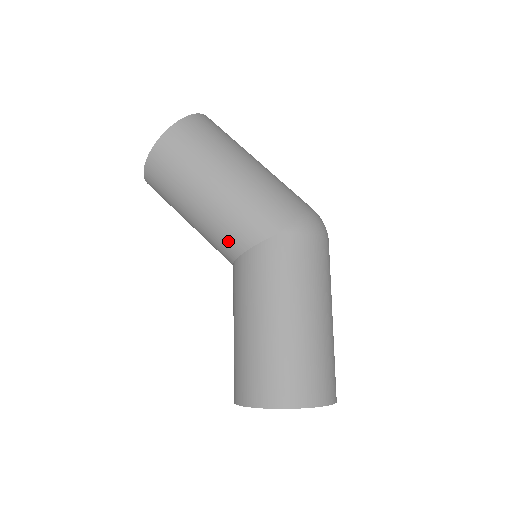
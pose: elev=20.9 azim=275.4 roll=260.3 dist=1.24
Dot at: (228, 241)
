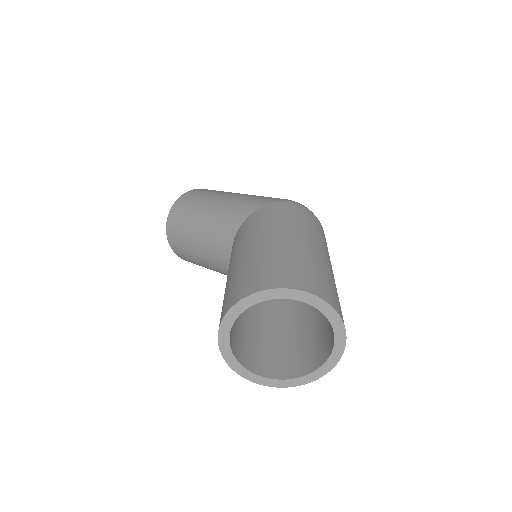
Dot at: (225, 231)
